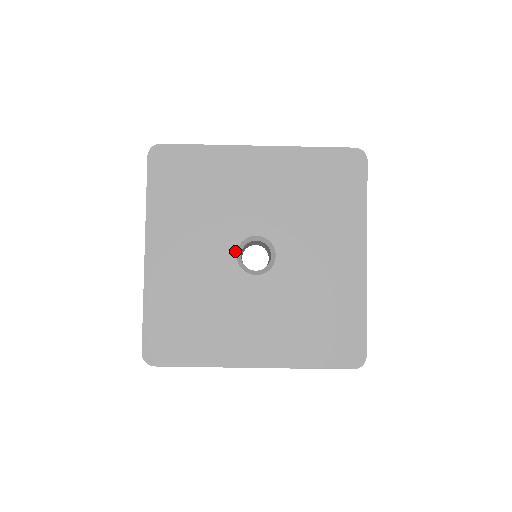
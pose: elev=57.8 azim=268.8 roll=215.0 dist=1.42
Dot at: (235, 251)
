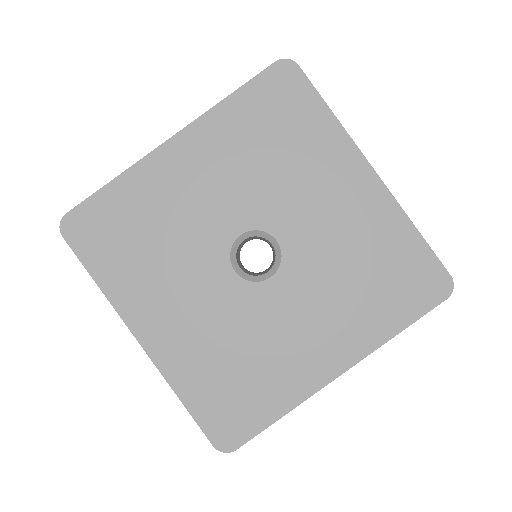
Dot at: (244, 230)
